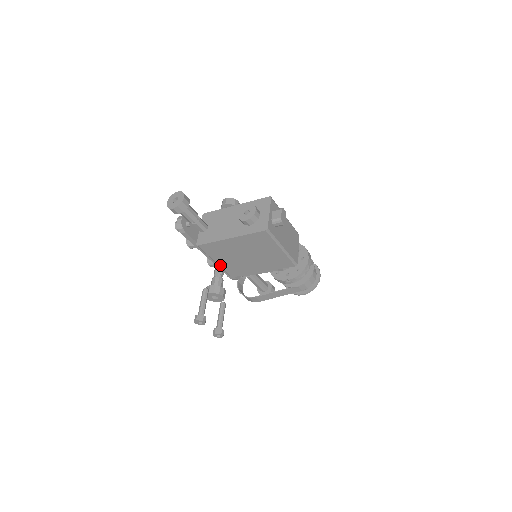
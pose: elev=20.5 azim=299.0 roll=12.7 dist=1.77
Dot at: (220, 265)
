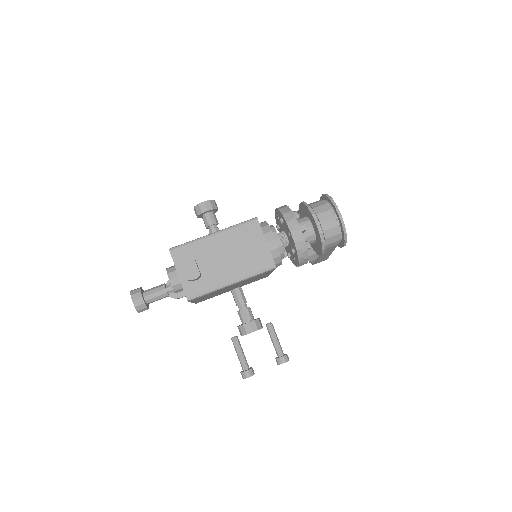
Dot at: (234, 295)
